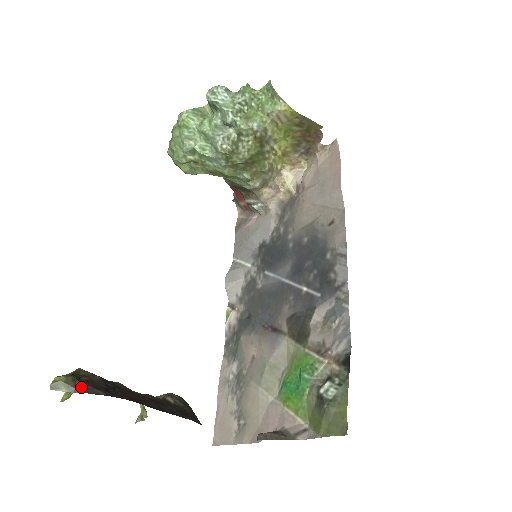
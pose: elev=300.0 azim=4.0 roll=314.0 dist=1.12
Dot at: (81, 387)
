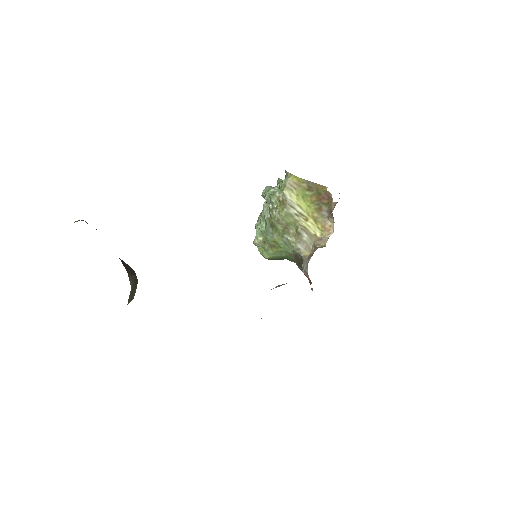
Dot at: (82, 220)
